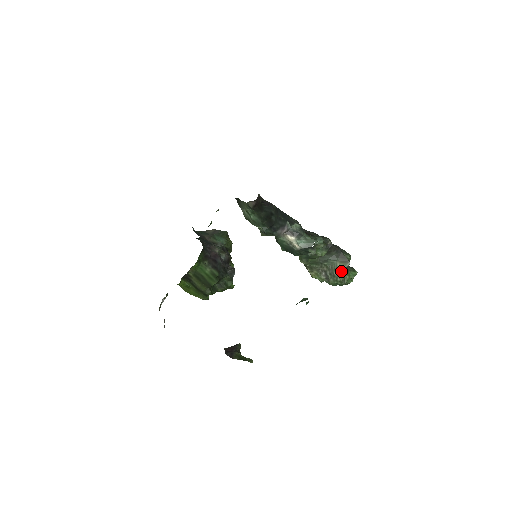
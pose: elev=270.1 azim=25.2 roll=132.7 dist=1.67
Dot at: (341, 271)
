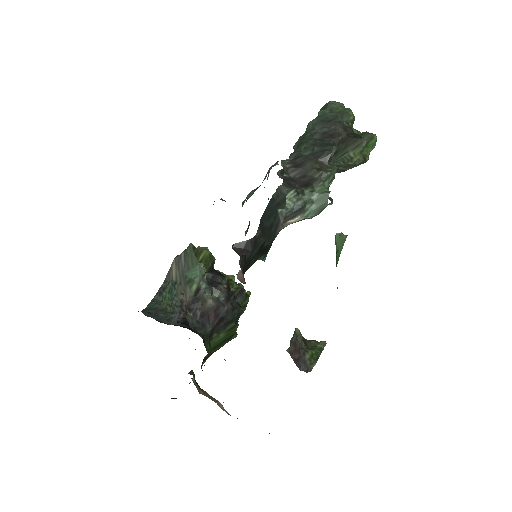
Dot at: (357, 156)
